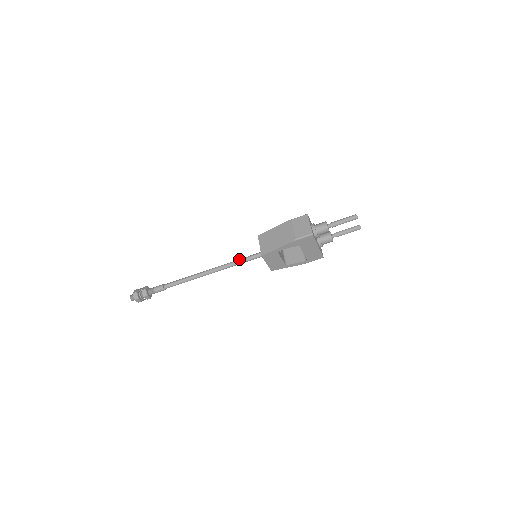
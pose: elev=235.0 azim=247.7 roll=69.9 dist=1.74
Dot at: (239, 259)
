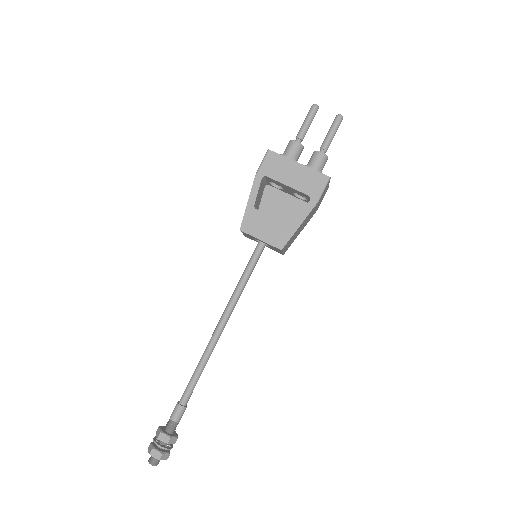
Dot at: (240, 279)
